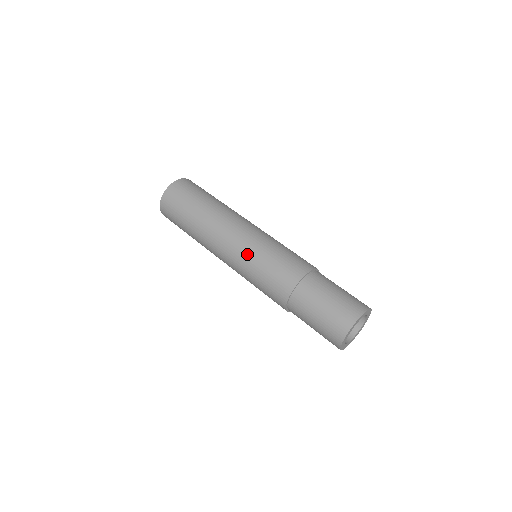
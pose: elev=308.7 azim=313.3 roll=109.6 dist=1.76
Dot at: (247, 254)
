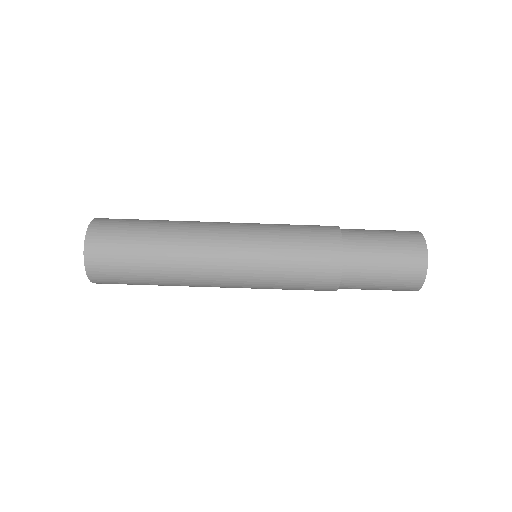
Dot at: (259, 285)
